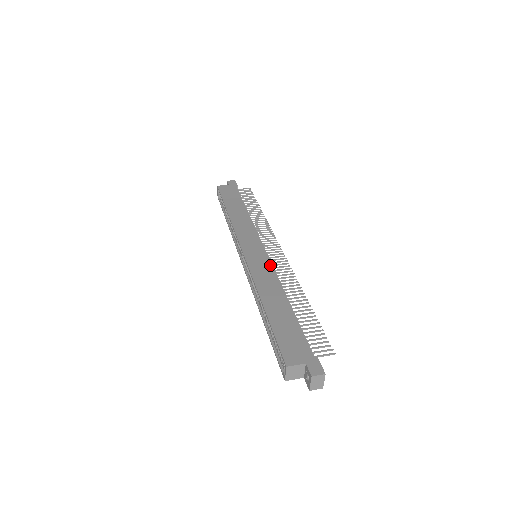
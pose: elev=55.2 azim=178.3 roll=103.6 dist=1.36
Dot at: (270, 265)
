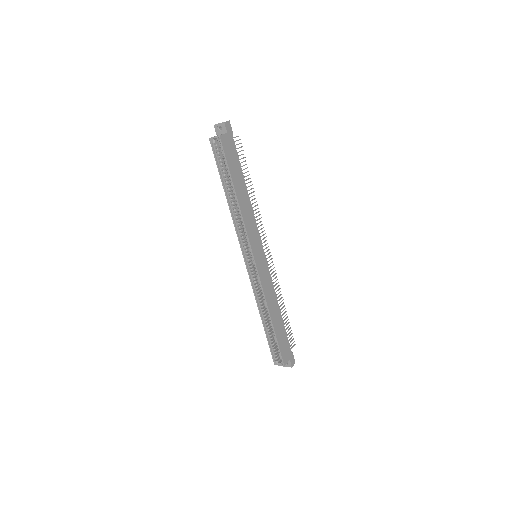
Dot at: (269, 274)
